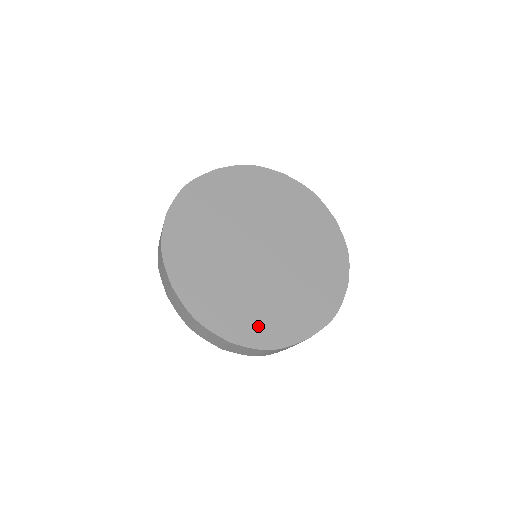
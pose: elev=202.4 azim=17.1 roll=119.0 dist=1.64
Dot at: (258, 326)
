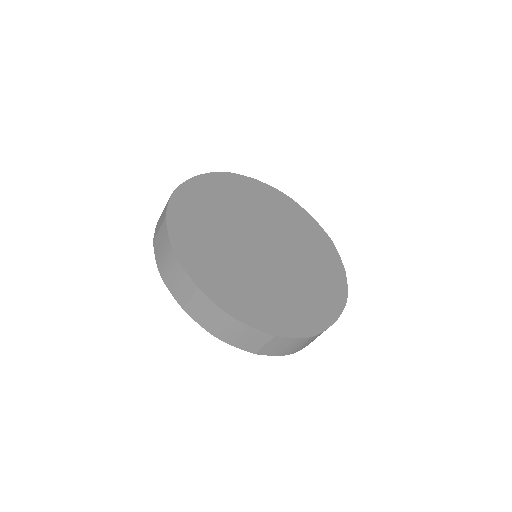
Dot at: (291, 316)
